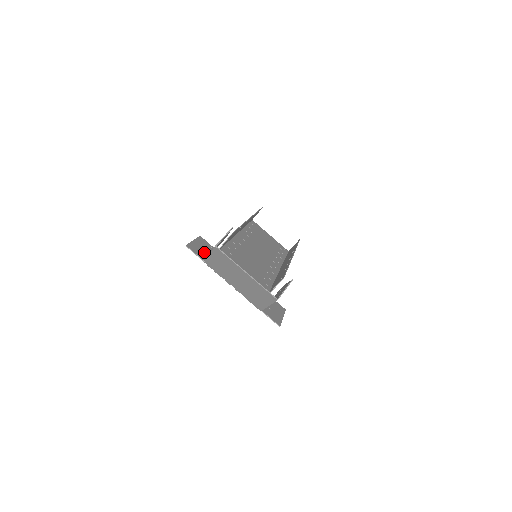
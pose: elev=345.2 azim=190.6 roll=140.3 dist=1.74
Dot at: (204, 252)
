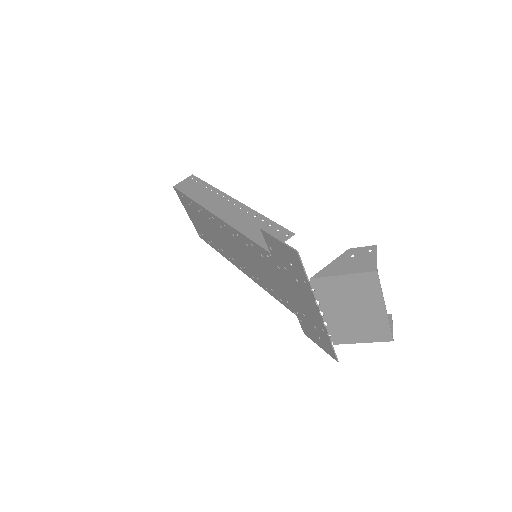
Dot at: (290, 259)
